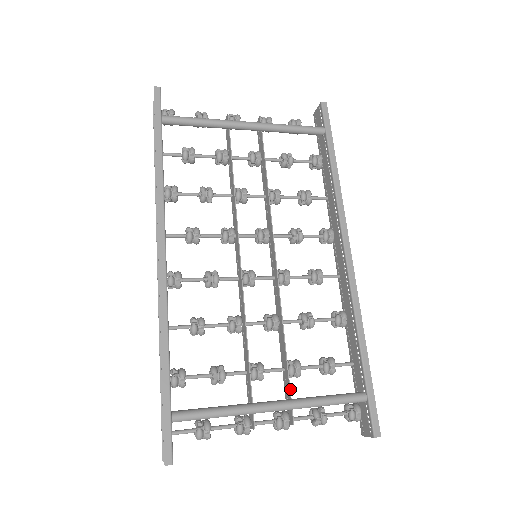
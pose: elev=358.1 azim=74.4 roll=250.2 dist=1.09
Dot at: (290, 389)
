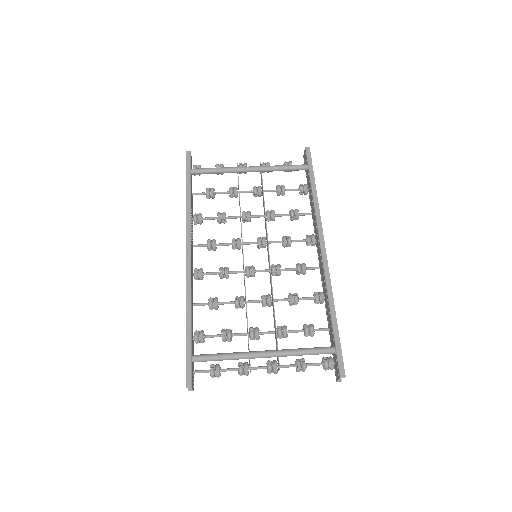
Dot at: (277, 344)
